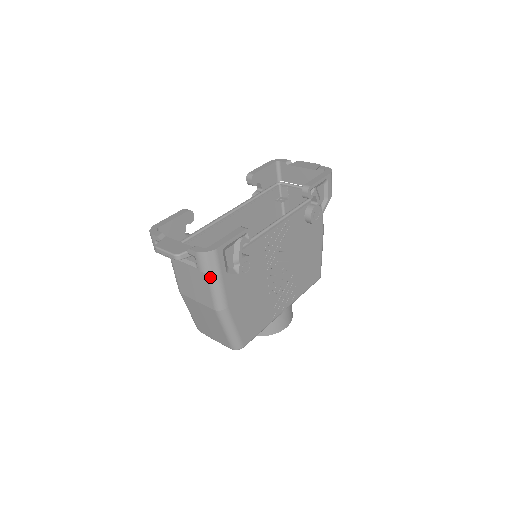
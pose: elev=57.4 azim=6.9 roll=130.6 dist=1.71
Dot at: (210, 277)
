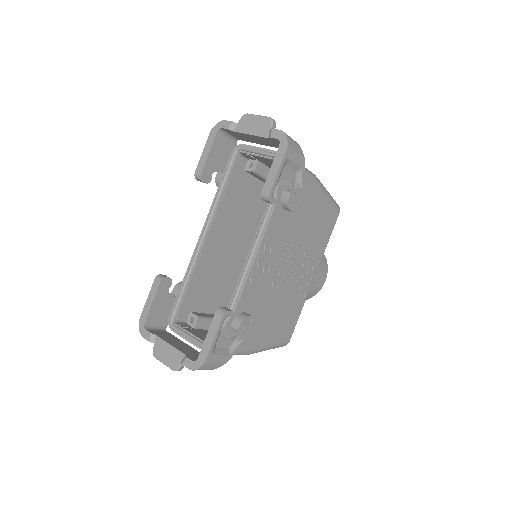
Dot at: occluded
